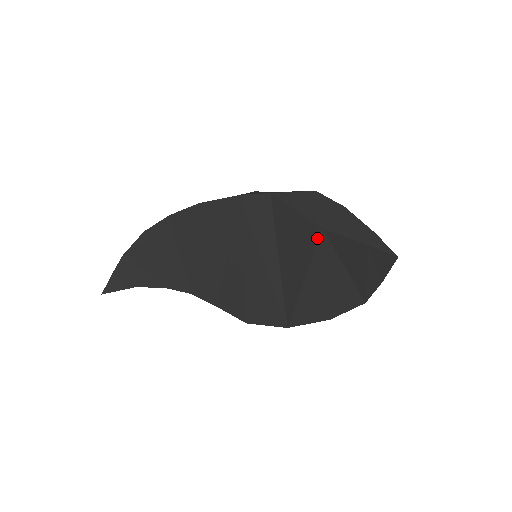
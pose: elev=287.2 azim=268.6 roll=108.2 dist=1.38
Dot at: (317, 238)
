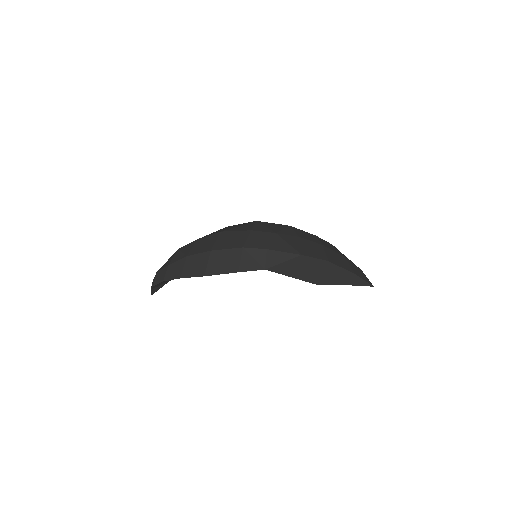
Dot at: occluded
